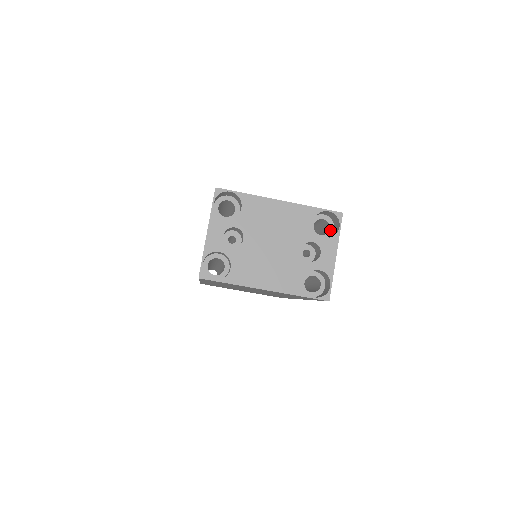
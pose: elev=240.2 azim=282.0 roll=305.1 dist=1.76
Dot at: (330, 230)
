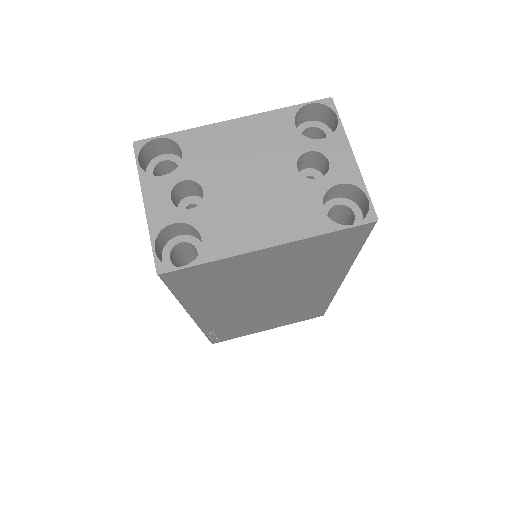
Dot at: (327, 136)
